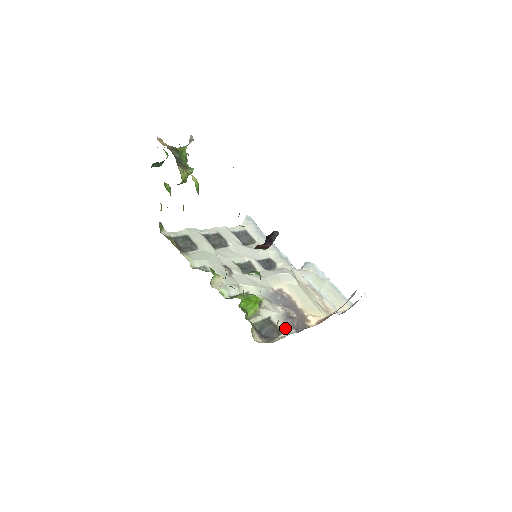
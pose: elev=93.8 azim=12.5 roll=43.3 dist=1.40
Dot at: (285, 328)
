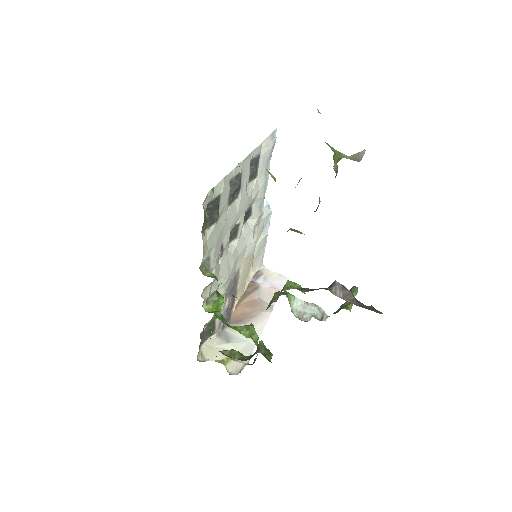
Dot at: (218, 327)
